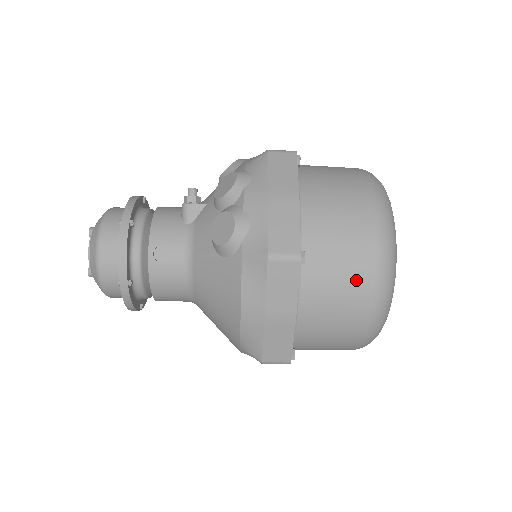
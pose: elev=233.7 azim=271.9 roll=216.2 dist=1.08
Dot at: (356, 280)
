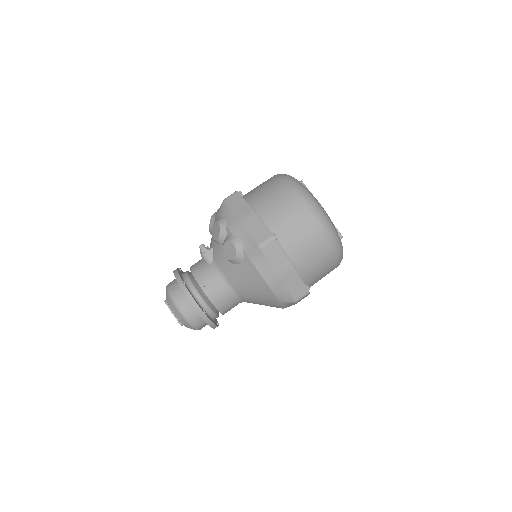
Dot at: (308, 229)
